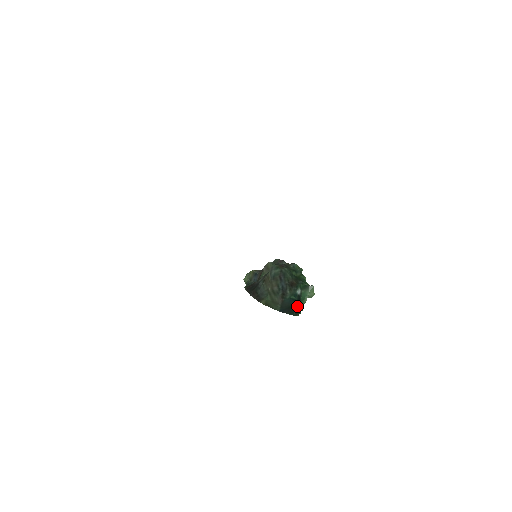
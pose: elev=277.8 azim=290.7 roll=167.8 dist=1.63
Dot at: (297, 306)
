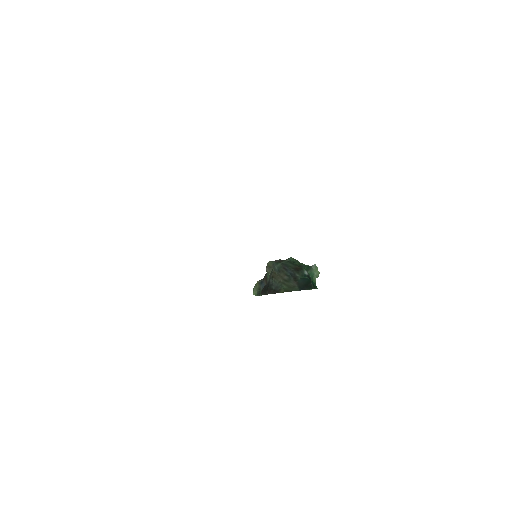
Dot at: (311, 282)
